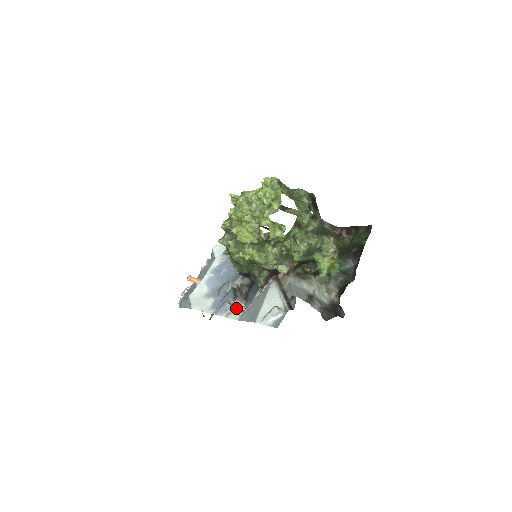
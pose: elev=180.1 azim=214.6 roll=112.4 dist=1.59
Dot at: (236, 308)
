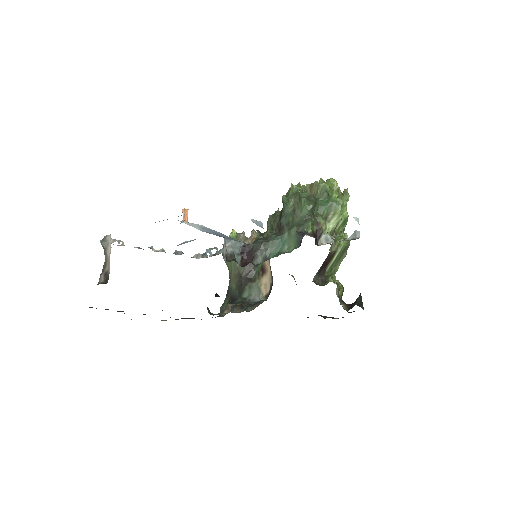
Dot at: occluded
